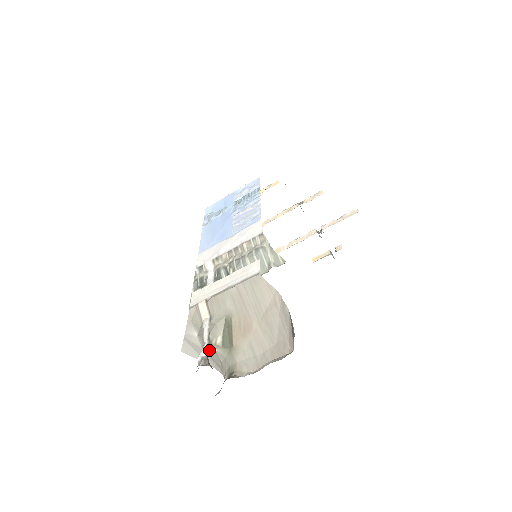
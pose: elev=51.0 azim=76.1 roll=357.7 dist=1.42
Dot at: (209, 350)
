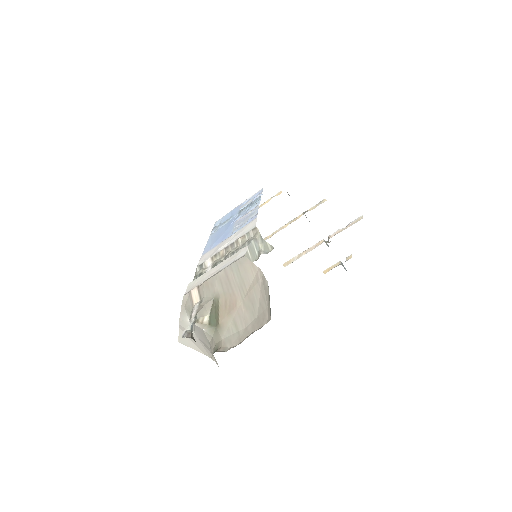
Dot at: (199, 333)
